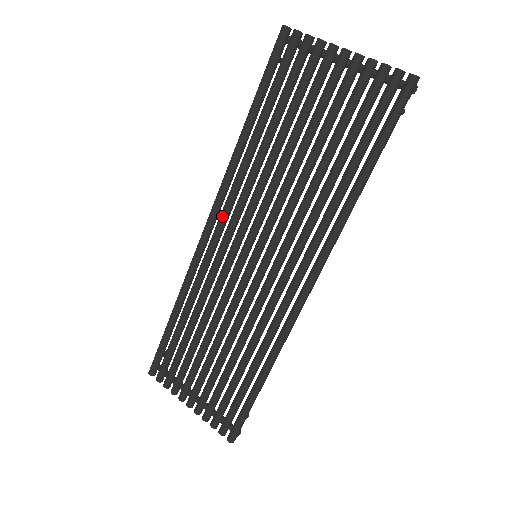
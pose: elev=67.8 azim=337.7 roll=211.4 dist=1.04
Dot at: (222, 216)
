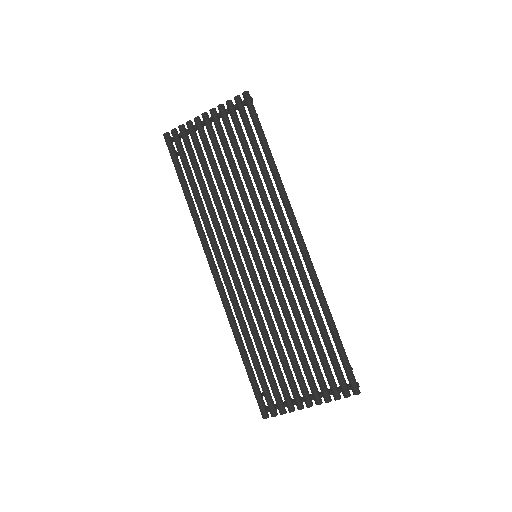
Dot at: (216, 256)
